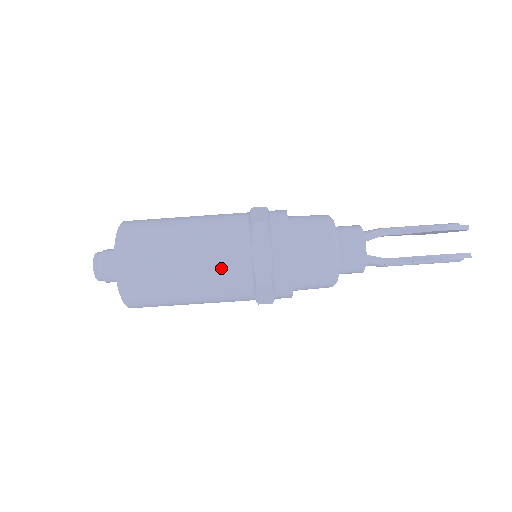
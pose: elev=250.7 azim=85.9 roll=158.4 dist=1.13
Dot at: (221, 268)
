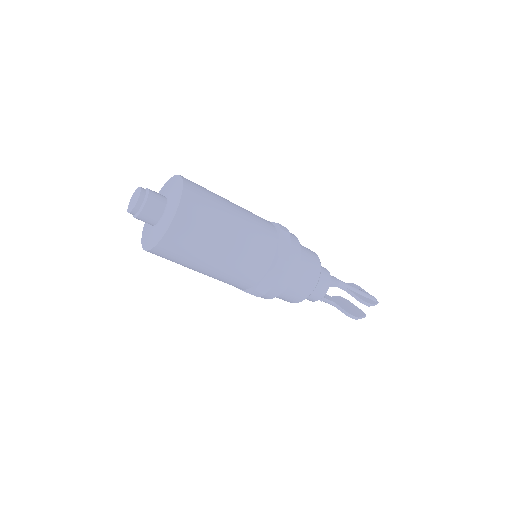
Dot at: (237, 275)
